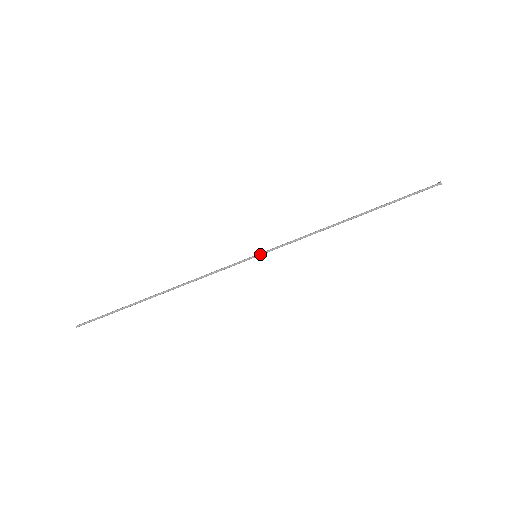
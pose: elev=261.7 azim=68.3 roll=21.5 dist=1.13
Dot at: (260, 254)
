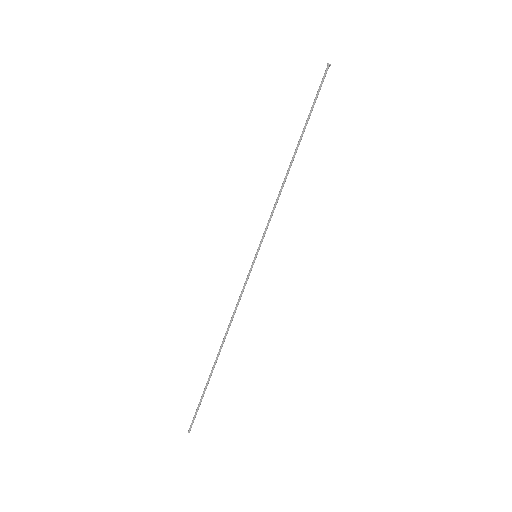
Dot at: (257, 252)
